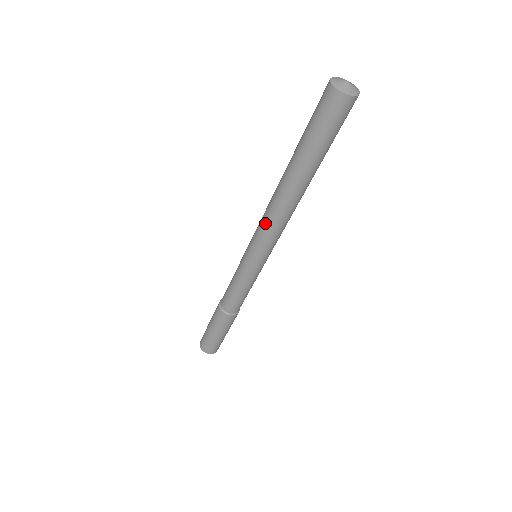
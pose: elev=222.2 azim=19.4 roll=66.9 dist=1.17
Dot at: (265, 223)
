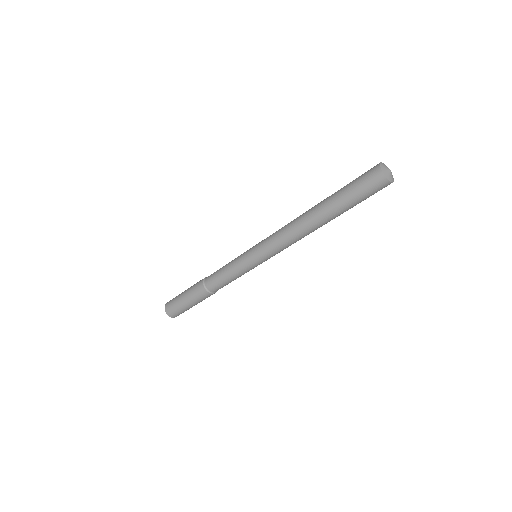
Dot at: (287, 245)
